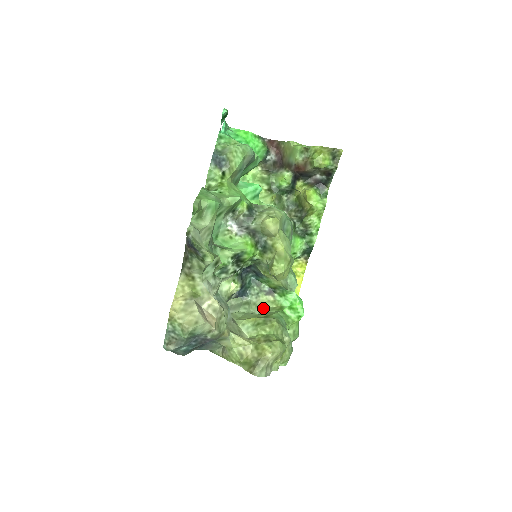
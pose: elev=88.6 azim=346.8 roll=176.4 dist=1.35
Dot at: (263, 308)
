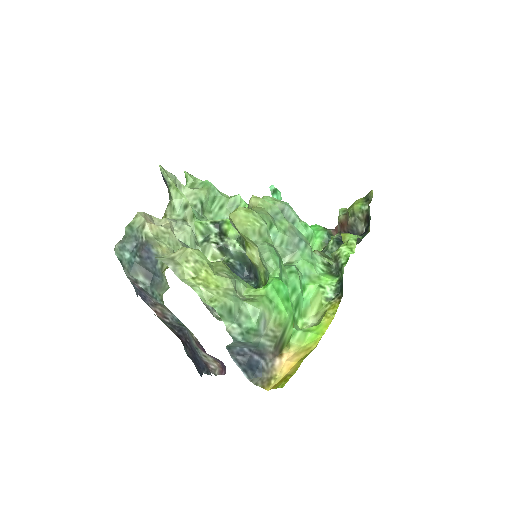
Dot at: occluded
